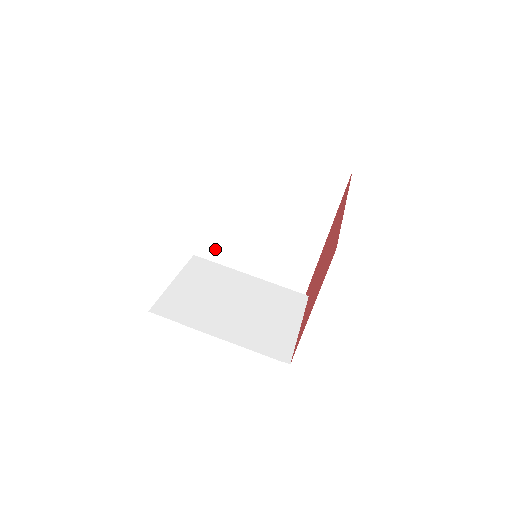
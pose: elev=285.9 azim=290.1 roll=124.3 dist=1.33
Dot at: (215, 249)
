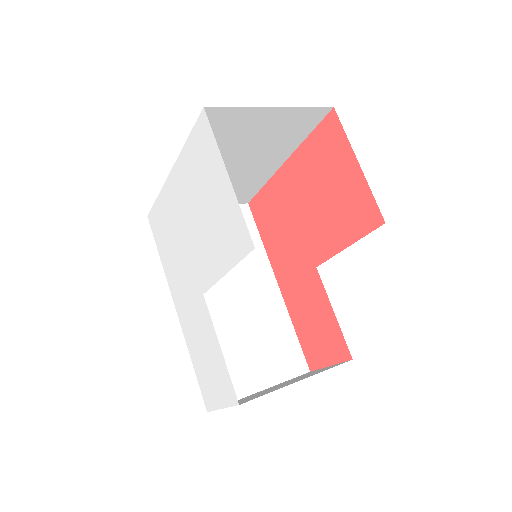
Dot at: occluded
